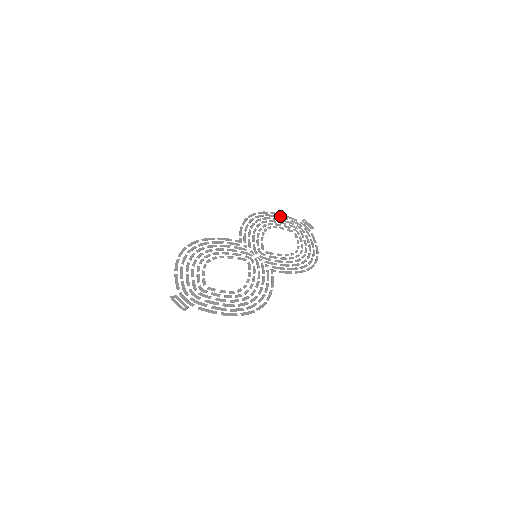
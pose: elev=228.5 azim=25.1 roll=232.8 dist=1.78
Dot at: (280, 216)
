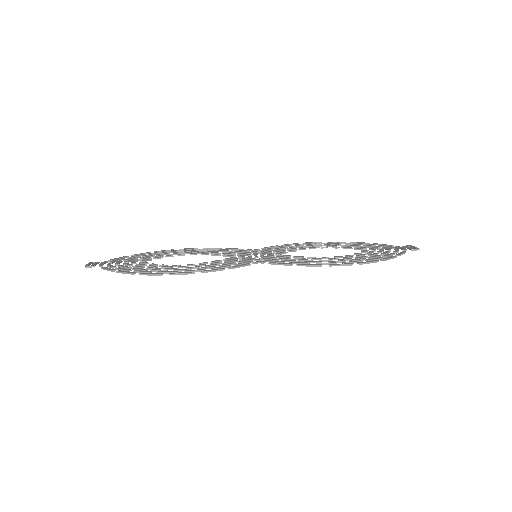
Dot at: (362, 243)
